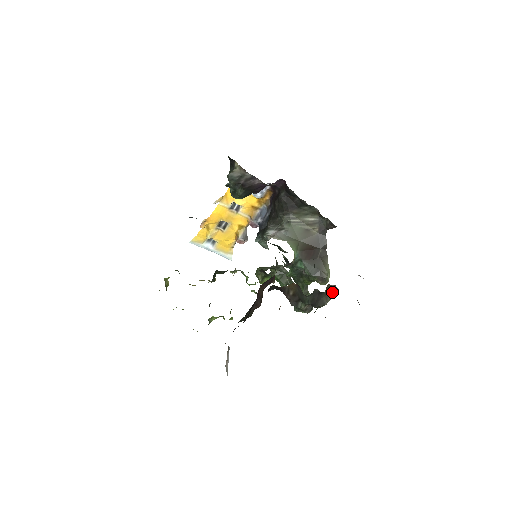
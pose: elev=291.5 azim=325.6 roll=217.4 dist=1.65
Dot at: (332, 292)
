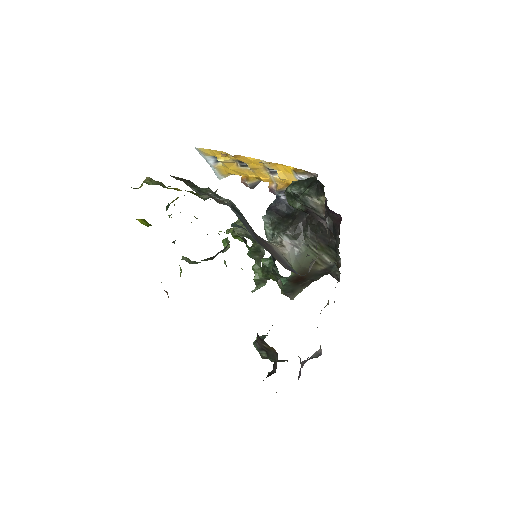
Dot at: occluded
